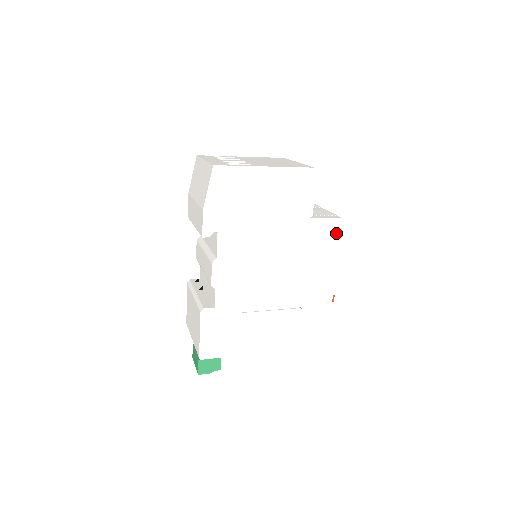
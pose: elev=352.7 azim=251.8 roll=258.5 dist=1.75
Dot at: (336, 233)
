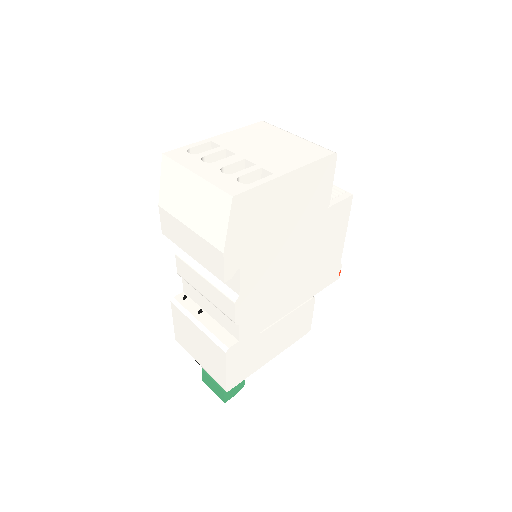
Dot at: (347, 212)
